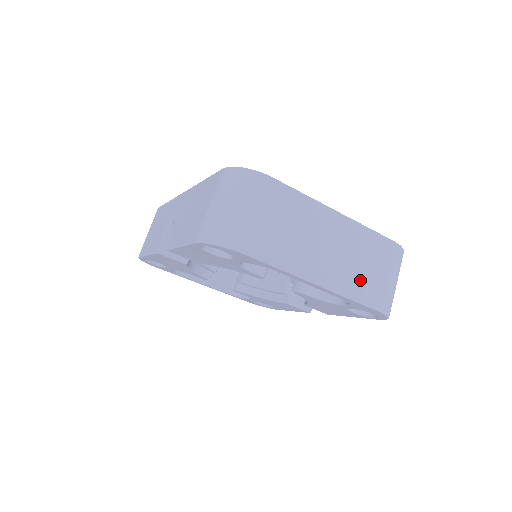
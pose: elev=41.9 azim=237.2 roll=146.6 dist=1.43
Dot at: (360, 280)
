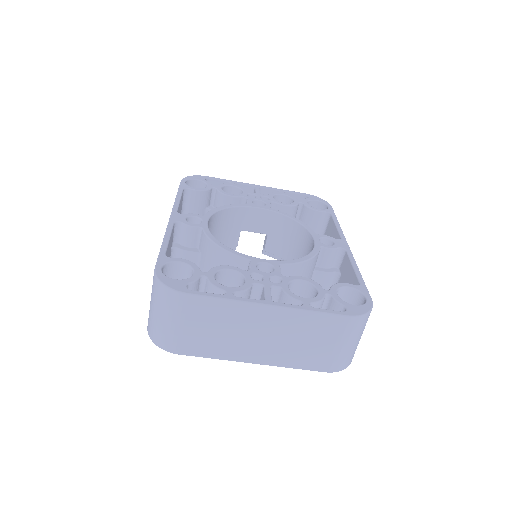
Dot at: (302, 354)
